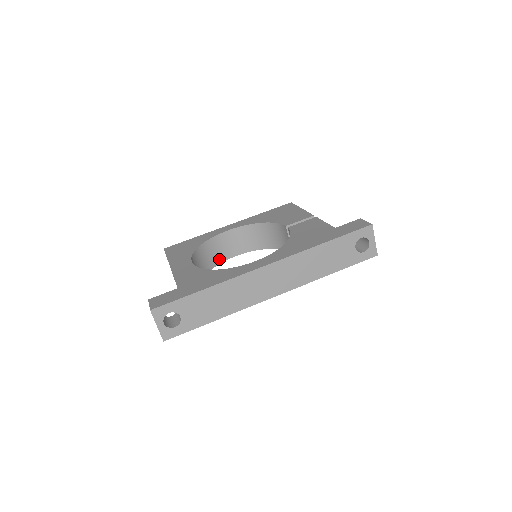
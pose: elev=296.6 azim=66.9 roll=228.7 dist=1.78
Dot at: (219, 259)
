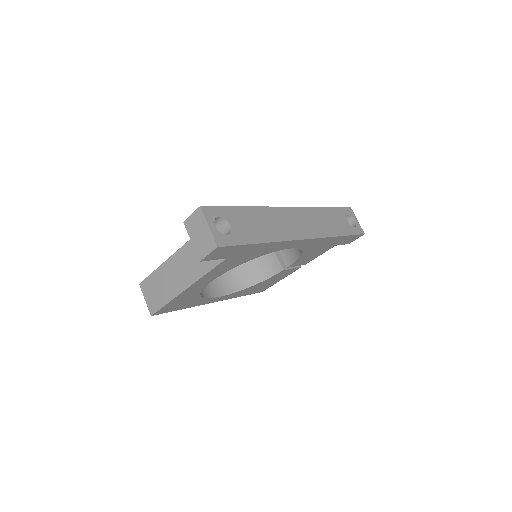
Dot at: (205, 293)
